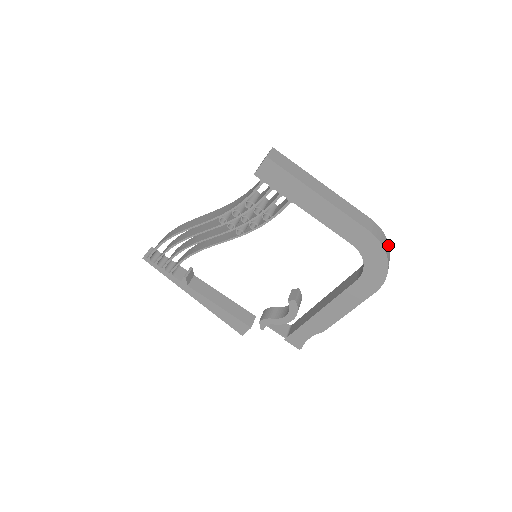
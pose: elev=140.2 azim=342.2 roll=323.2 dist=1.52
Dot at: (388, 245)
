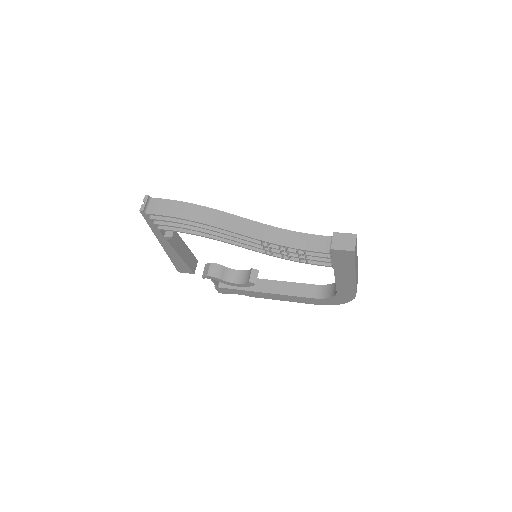
Dot at: occluded
